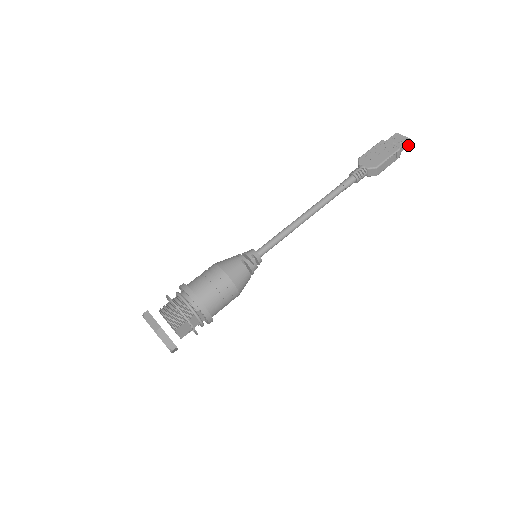
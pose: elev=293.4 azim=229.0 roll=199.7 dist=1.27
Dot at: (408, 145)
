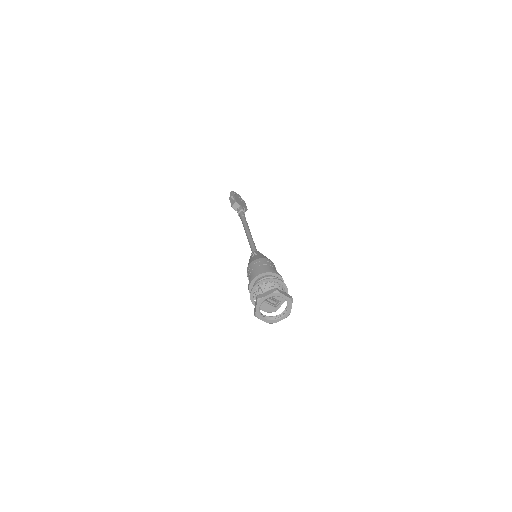
Dot at: occluded
